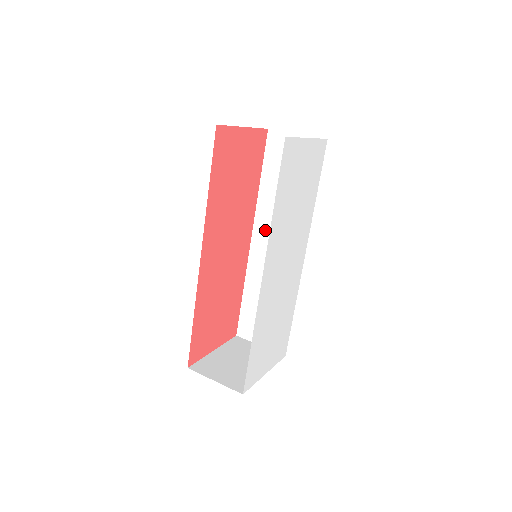
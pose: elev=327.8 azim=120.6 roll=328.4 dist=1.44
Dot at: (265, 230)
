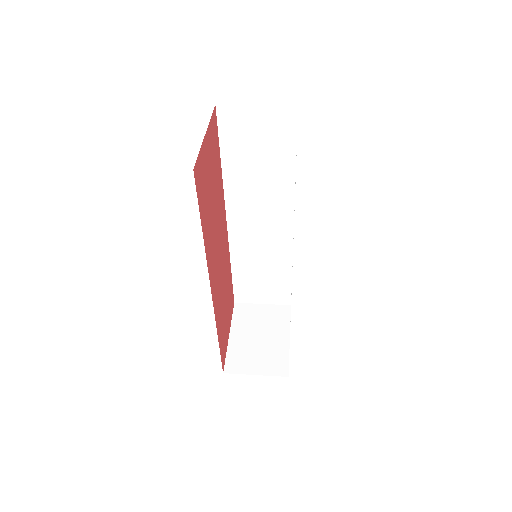
Dot at: (241, 210)
